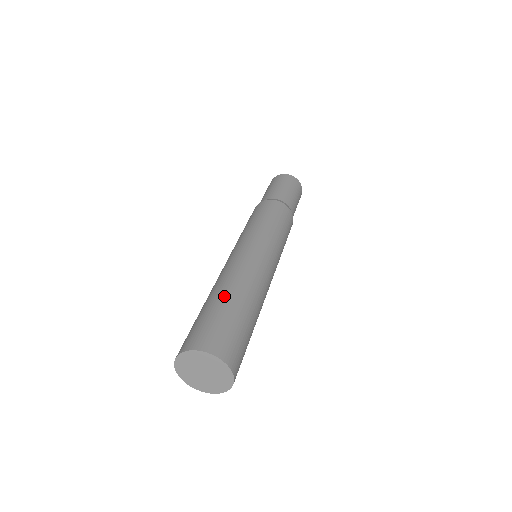
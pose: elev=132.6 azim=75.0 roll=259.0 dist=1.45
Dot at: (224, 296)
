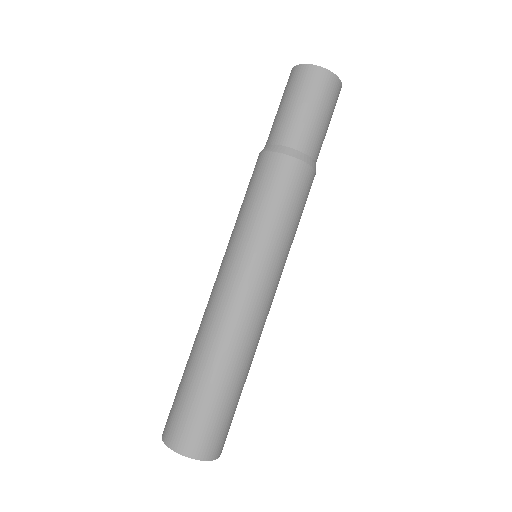
Dot at: (207, 373)
